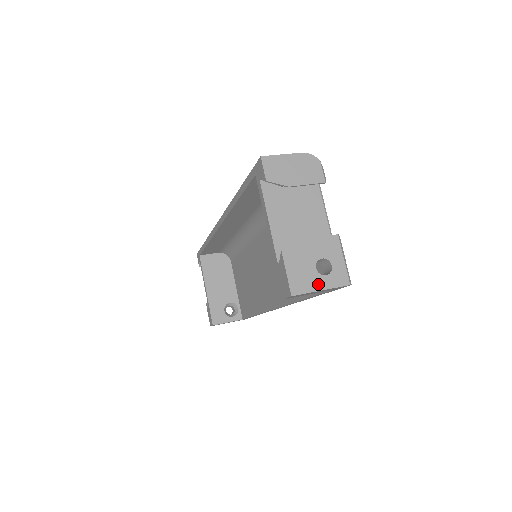
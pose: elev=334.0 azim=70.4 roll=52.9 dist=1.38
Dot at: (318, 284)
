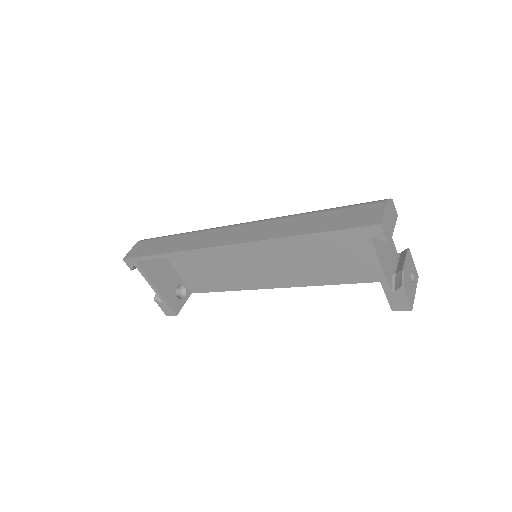
Dot at: (414, 291)
